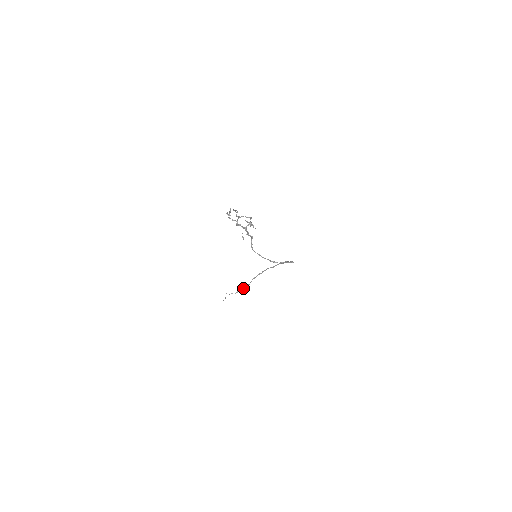
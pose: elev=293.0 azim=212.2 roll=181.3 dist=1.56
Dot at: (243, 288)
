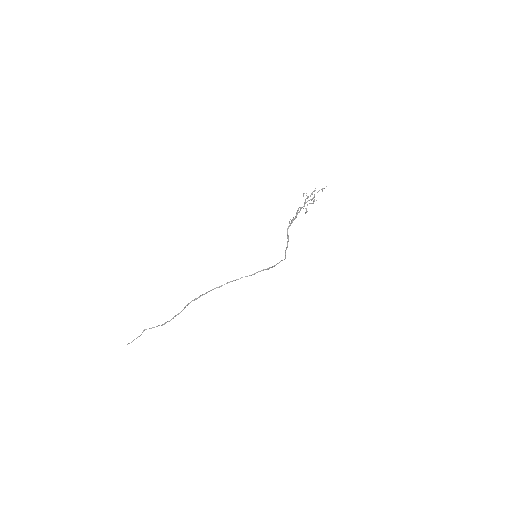
Dot at: (172, 318)
